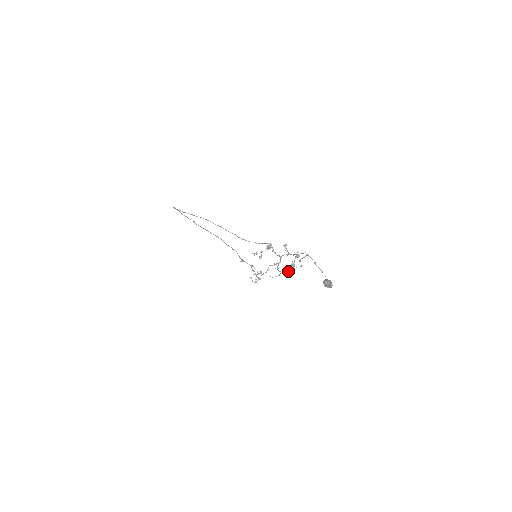
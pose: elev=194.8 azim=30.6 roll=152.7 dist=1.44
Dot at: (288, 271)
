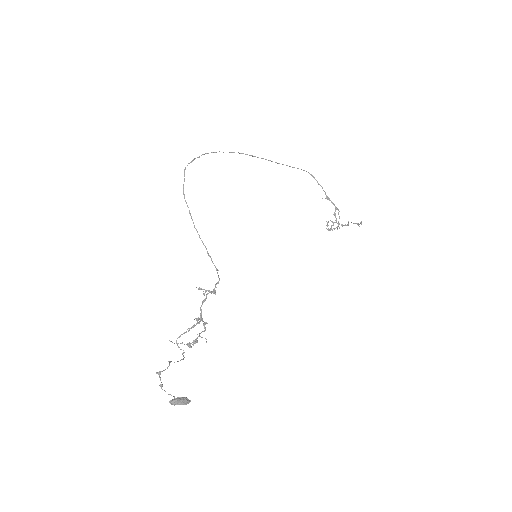
Dot at: (181, 349)
